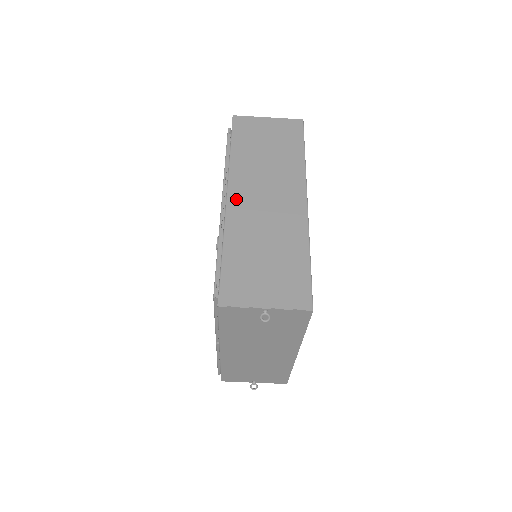
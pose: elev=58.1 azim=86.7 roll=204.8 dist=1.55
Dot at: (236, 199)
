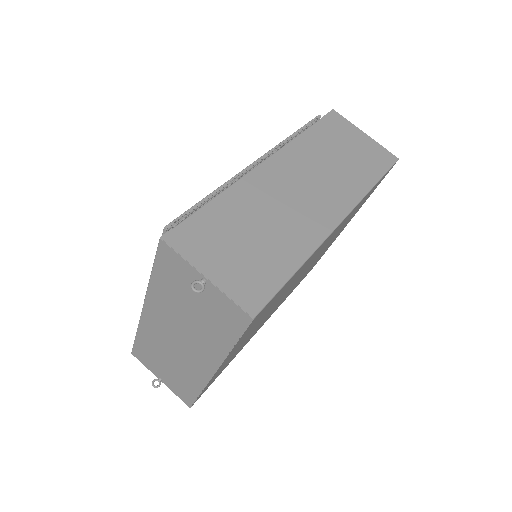
Dot at: (271, 169)
